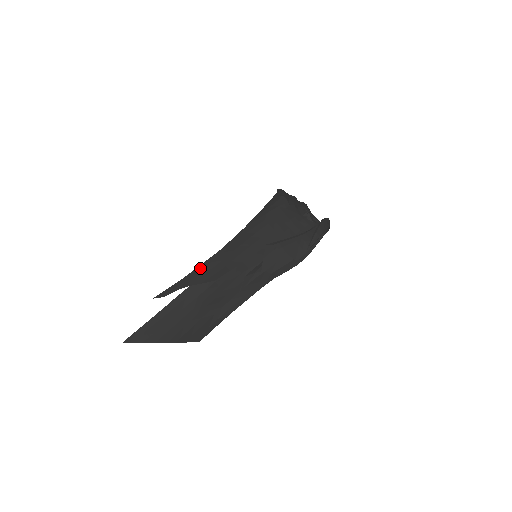
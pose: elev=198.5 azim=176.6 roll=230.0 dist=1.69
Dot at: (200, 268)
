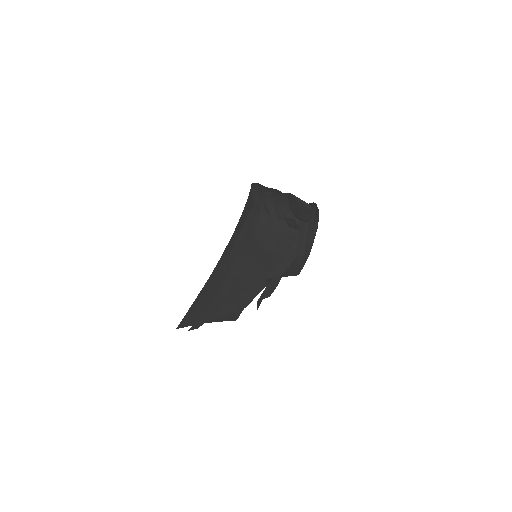
Dot at: (215, 302)
